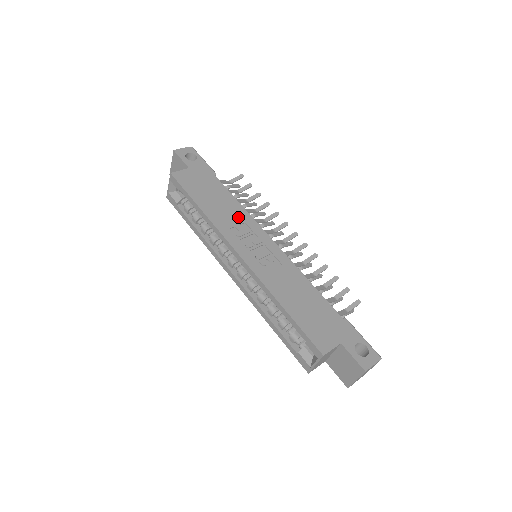
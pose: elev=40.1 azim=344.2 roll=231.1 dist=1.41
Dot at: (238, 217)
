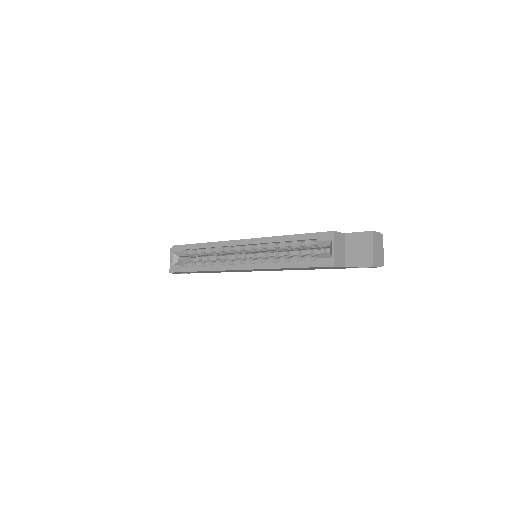
Dot at: occluded
